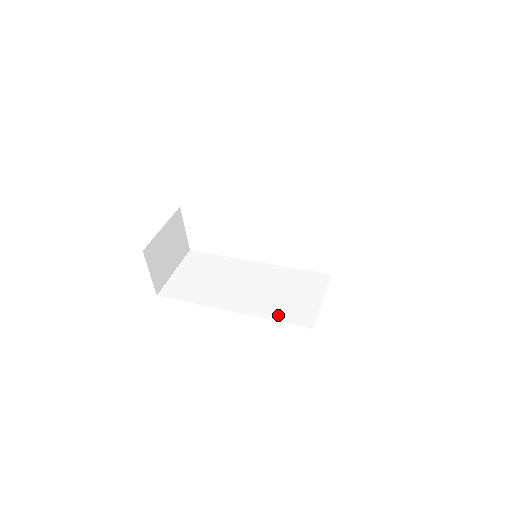
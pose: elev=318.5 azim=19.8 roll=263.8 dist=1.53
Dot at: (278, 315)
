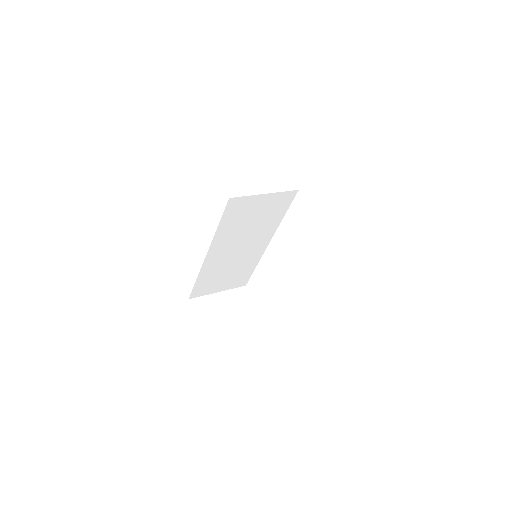
Dot at: occluded
